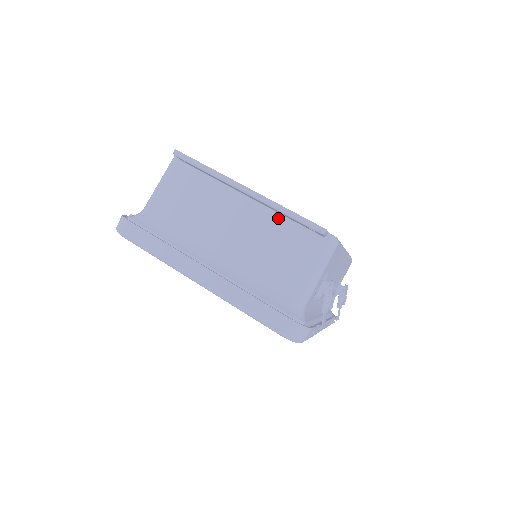
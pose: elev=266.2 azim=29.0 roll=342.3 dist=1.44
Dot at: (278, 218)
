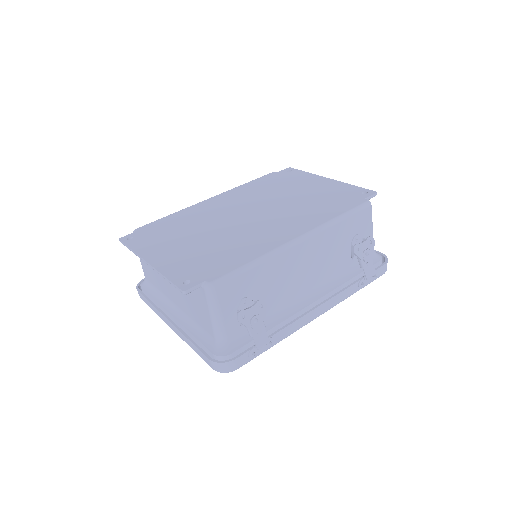
Dot at: occluded
